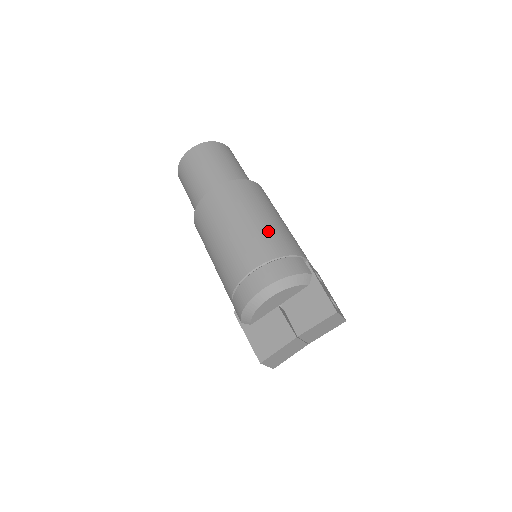
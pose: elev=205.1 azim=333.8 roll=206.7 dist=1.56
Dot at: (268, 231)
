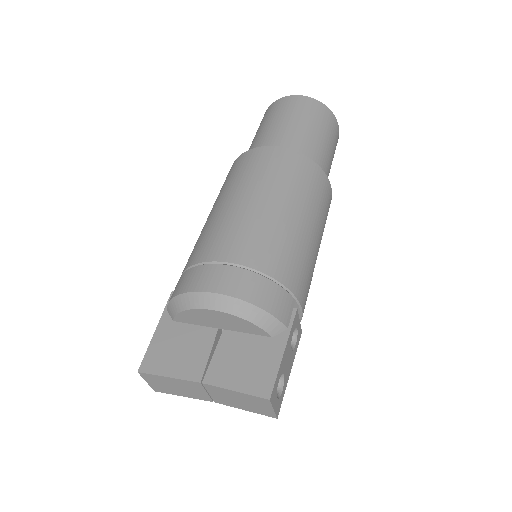
Dot at: (286, 237)
